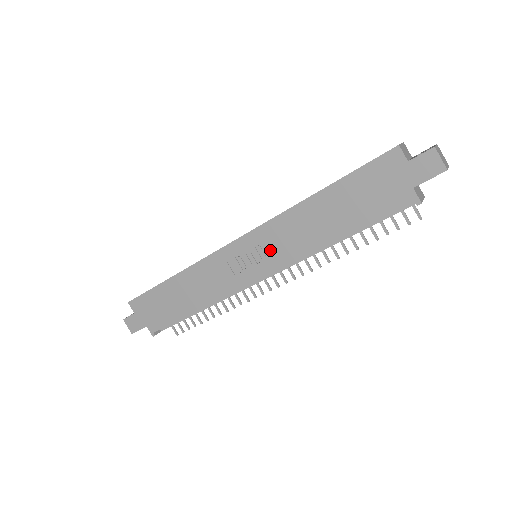
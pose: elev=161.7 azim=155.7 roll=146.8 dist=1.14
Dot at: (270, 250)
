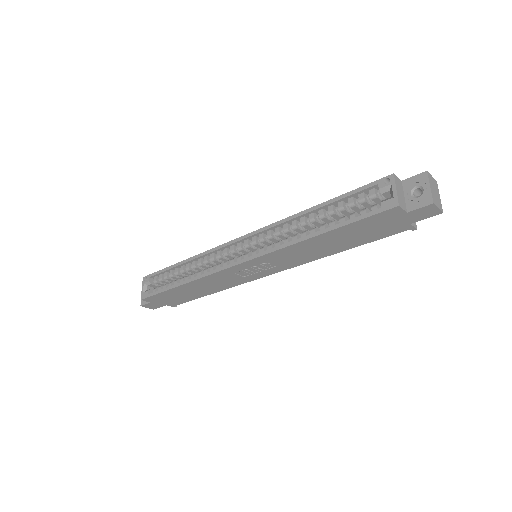
Dot at: (276, 264)
